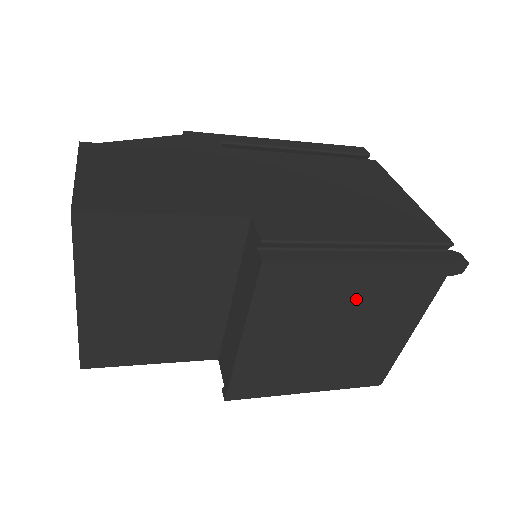
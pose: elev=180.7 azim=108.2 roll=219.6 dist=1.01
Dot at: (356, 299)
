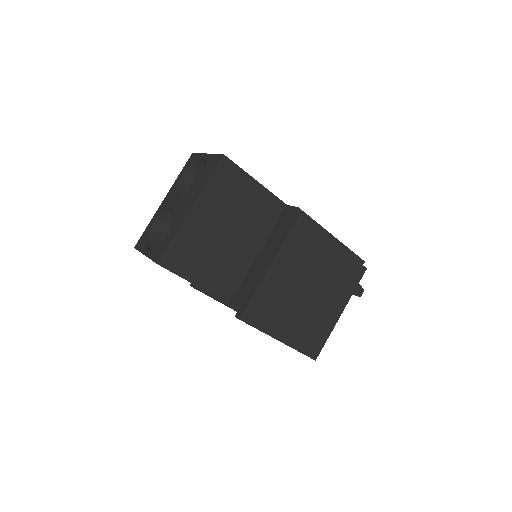
Dot at: (325, 268)
